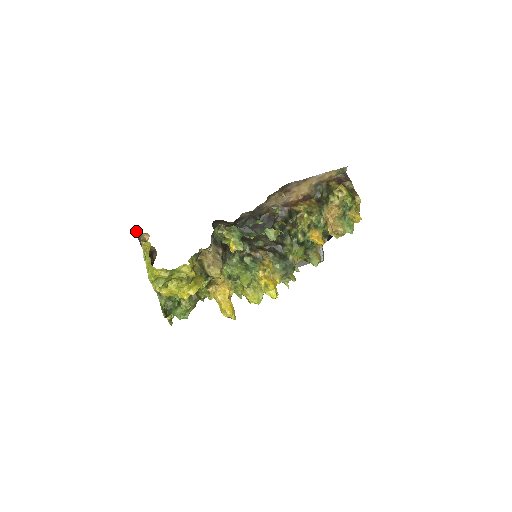
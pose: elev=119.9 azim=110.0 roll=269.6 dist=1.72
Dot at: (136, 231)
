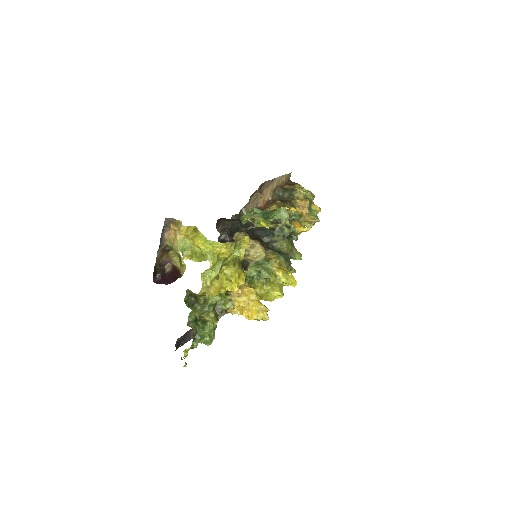
Dot at: (166, 222)
